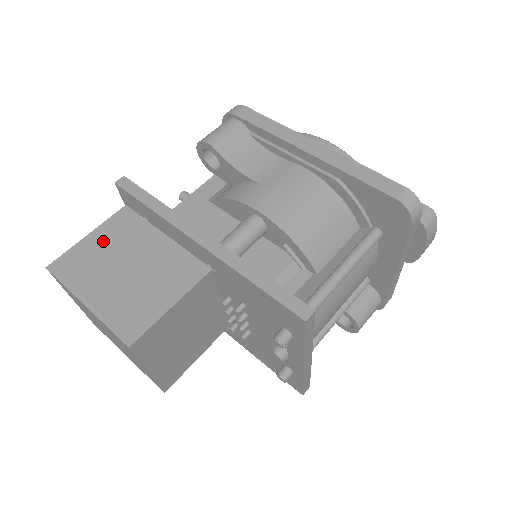
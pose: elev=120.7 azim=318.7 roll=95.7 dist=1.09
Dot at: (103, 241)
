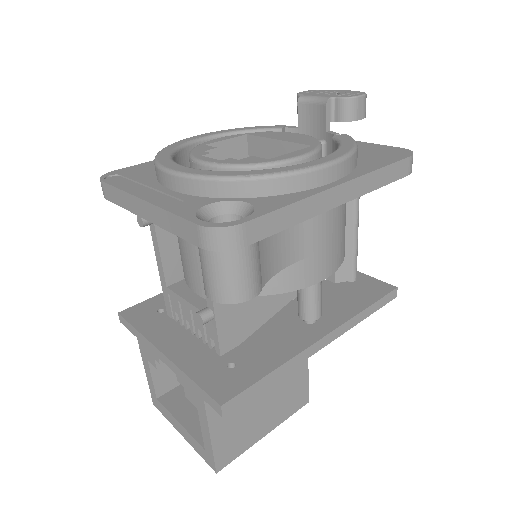
Dot at: (227, 421)
